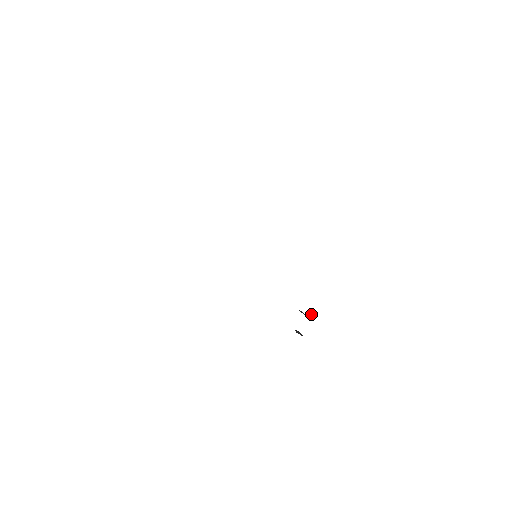
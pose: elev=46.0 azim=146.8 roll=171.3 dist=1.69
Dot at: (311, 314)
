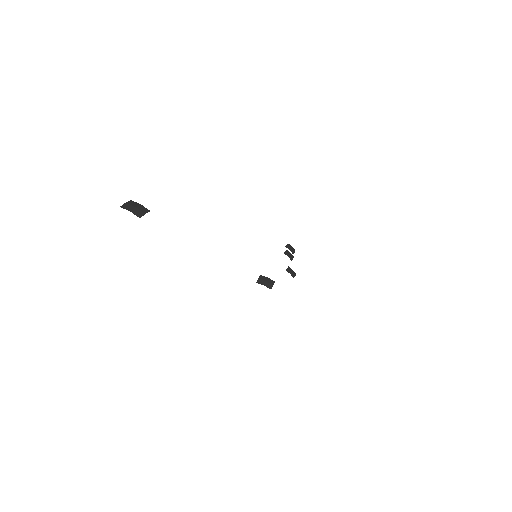
Dot at: (293, 249)
